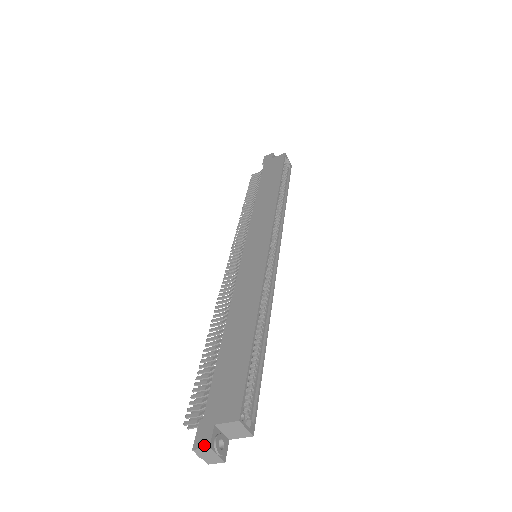
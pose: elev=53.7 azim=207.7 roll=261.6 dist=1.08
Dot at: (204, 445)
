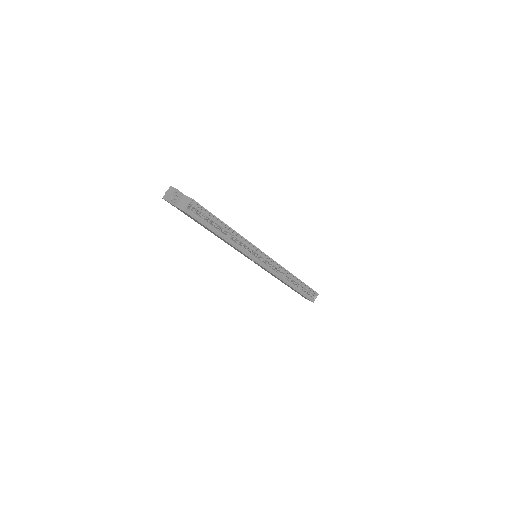
Dot at: (175, 188)
